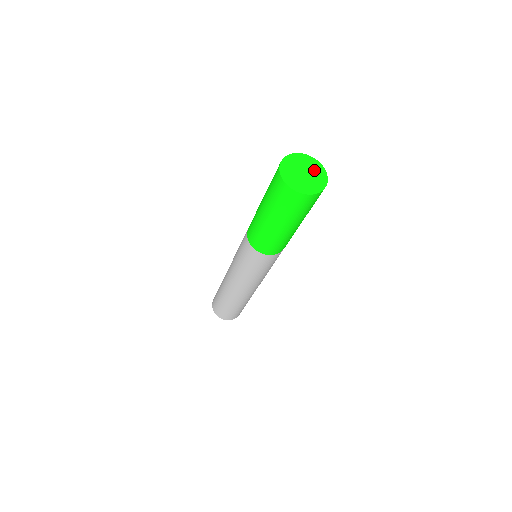
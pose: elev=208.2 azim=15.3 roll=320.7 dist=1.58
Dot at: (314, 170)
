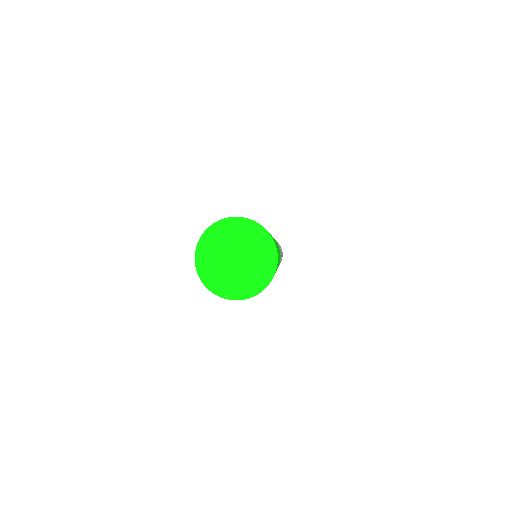
Dot at: (257, 259)
